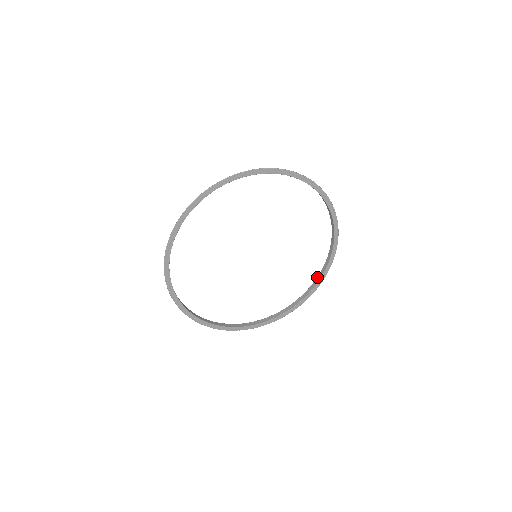
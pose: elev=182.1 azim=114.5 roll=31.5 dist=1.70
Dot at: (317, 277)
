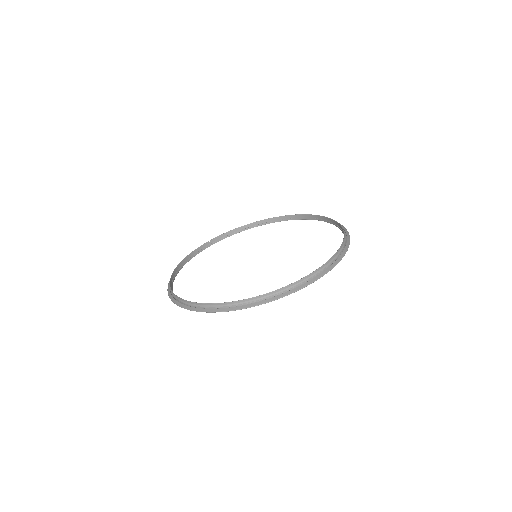
Dot at: (296, 215)
